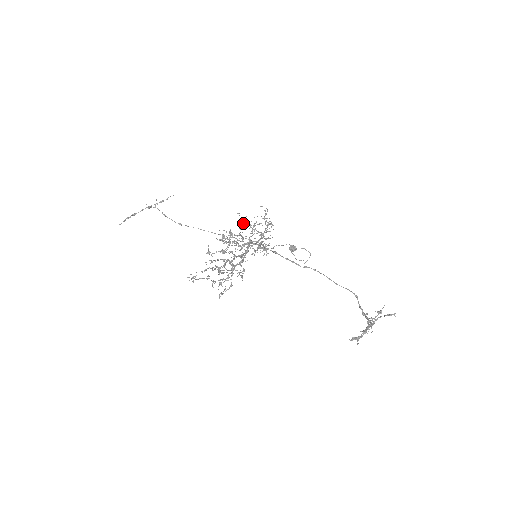
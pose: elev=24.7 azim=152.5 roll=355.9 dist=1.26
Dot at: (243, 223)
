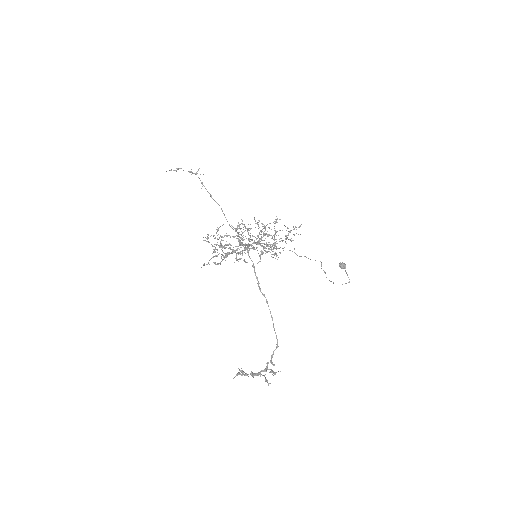
Dot at: (275, 223)
